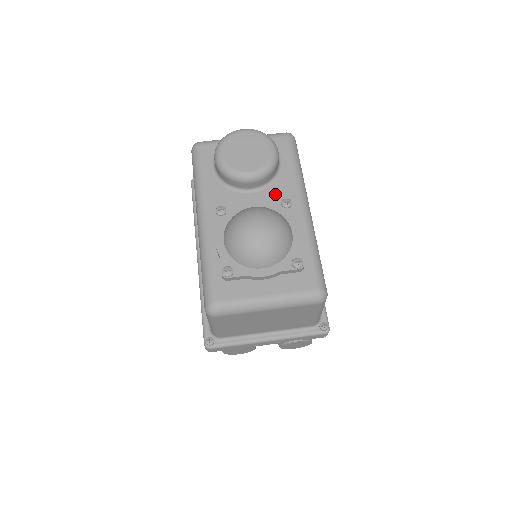
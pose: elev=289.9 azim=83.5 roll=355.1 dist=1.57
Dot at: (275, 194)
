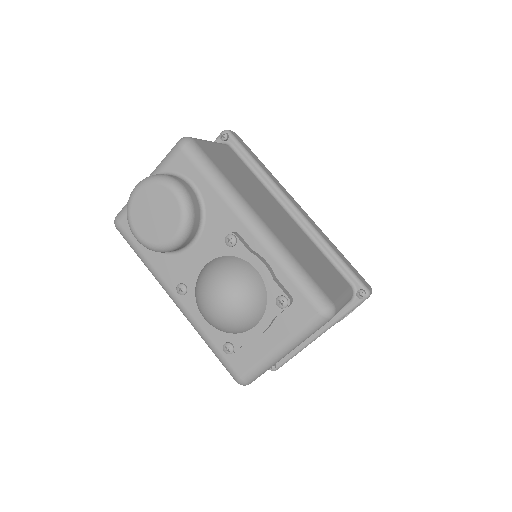
Dot at: (215, 231)
